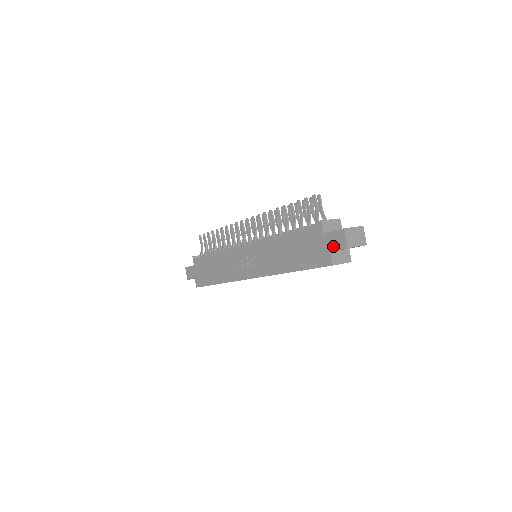
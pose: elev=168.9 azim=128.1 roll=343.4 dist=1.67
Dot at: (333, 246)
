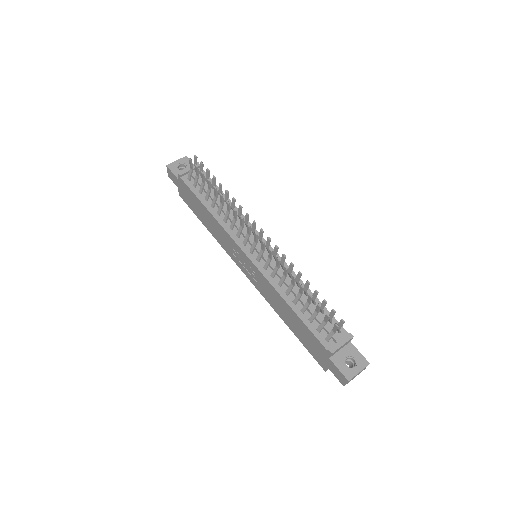
Dot at: (333, 371)
